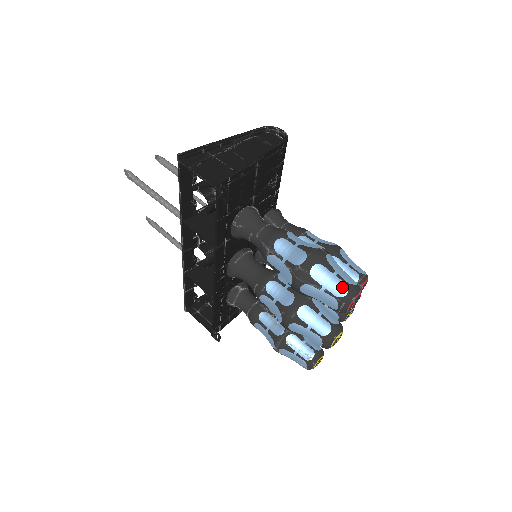
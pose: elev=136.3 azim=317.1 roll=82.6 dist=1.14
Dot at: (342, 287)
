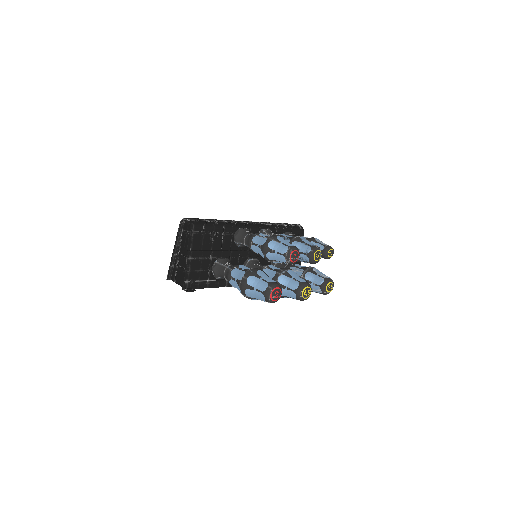
Dot at: (261, 296)
